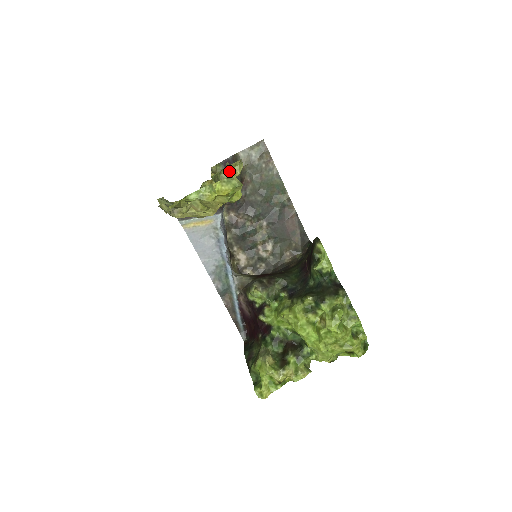
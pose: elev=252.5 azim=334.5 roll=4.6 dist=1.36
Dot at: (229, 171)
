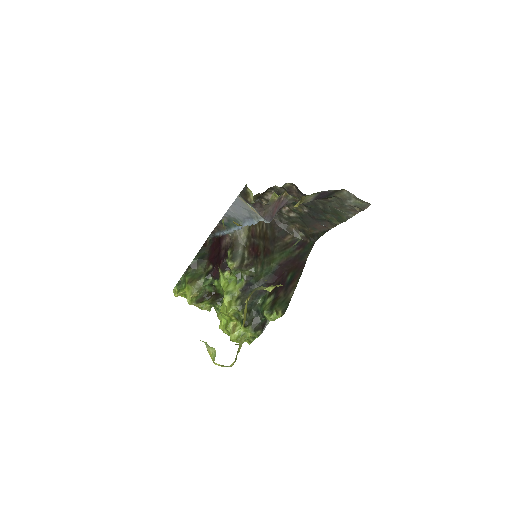
Dot at: occluded
